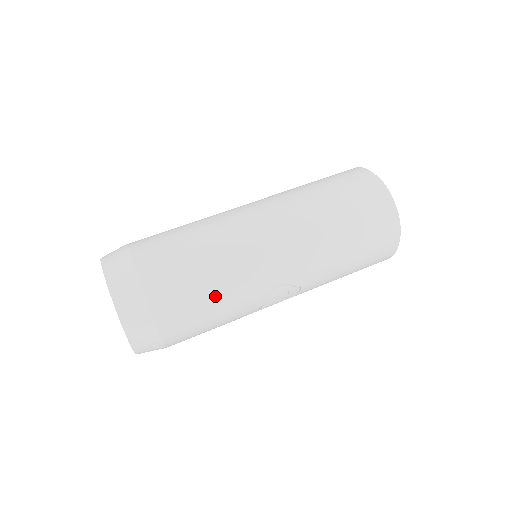
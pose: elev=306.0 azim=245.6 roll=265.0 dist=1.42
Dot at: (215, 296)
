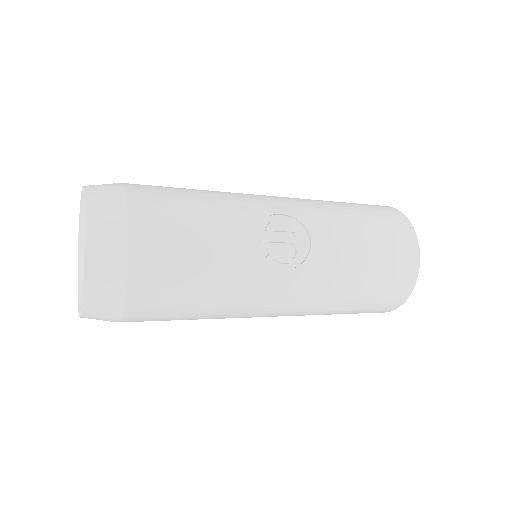
Dot at: (202, 199)
